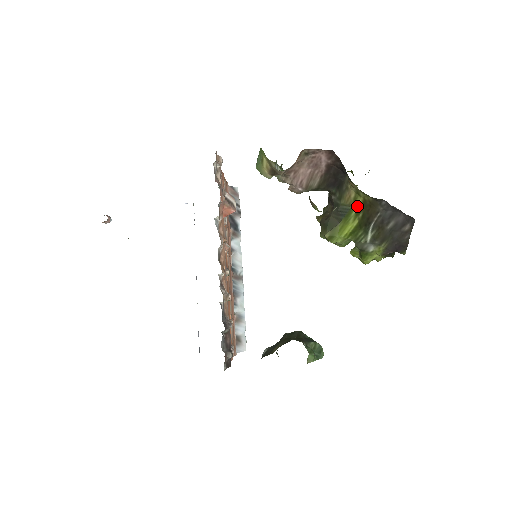
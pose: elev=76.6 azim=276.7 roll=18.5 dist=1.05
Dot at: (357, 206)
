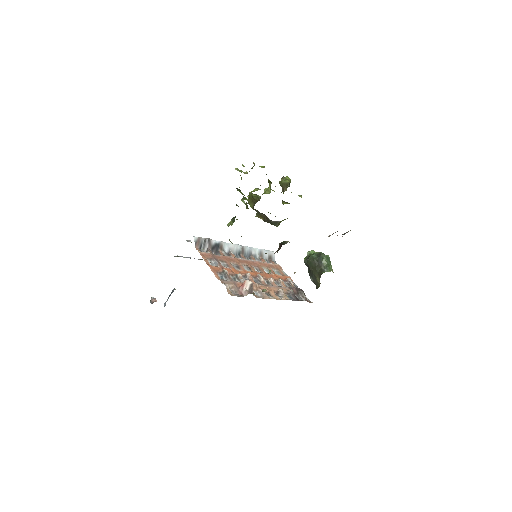
Dot at: occluded
